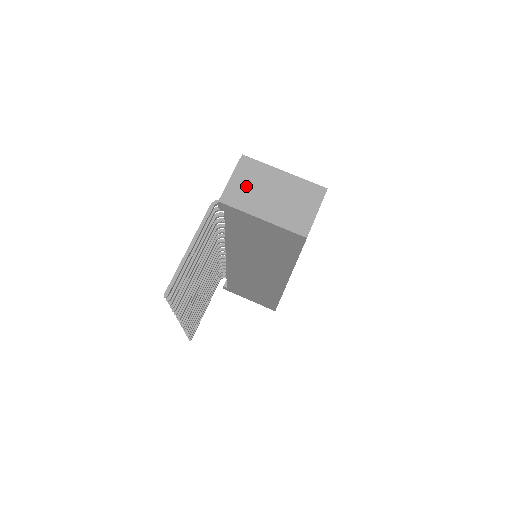
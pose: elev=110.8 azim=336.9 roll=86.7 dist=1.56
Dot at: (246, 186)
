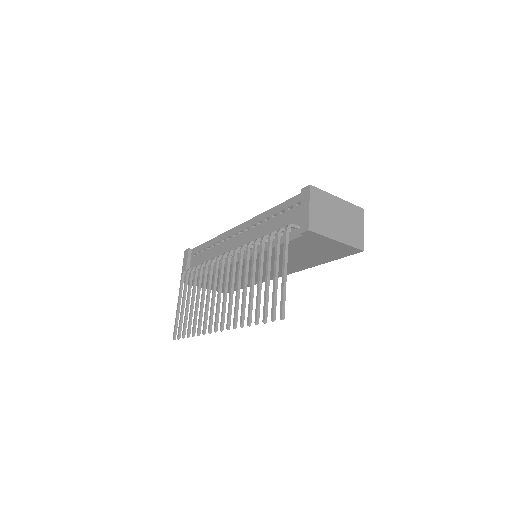
Dot at: (321, 214)
